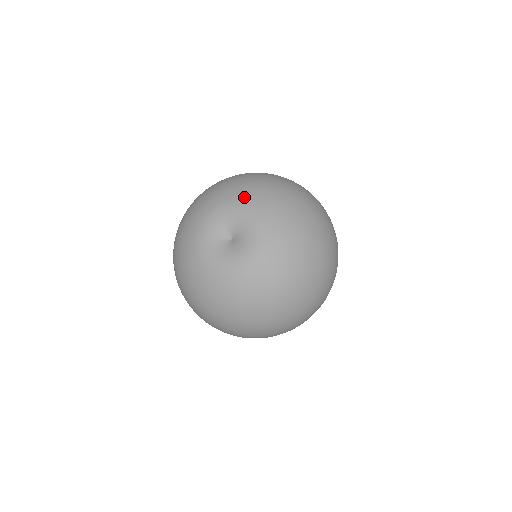
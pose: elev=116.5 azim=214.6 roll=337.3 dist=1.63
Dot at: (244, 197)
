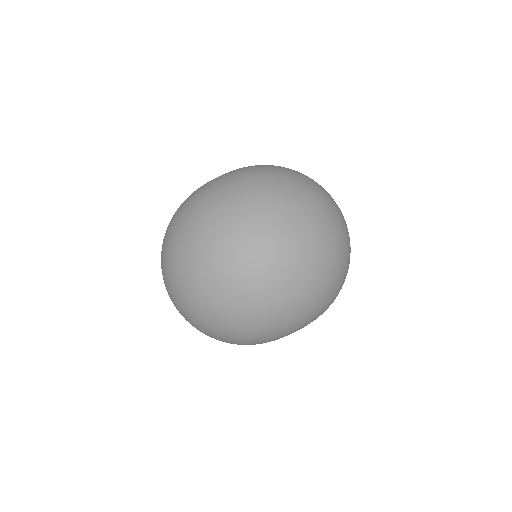
Dot at: occluded
